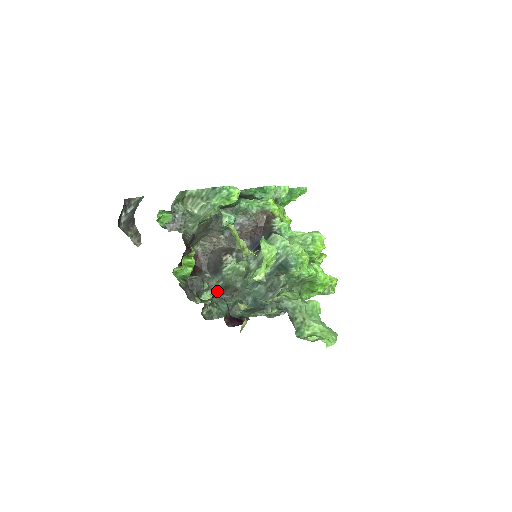
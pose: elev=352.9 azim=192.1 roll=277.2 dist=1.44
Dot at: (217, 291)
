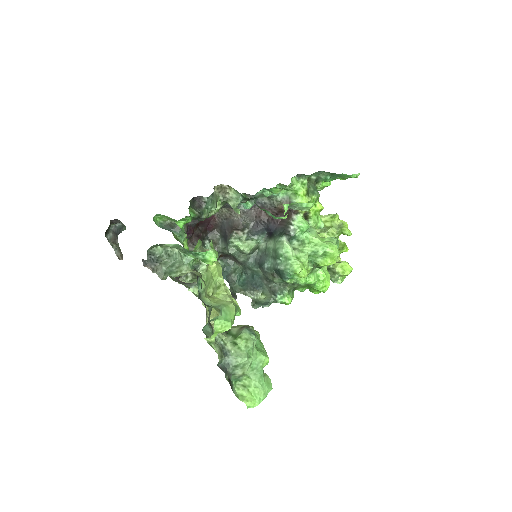
Dot at: (222, 253)
